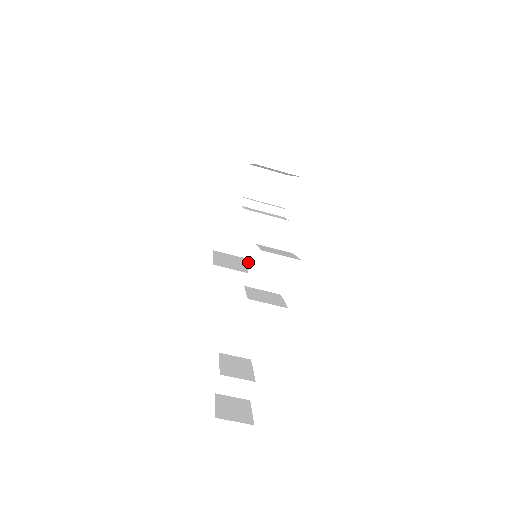
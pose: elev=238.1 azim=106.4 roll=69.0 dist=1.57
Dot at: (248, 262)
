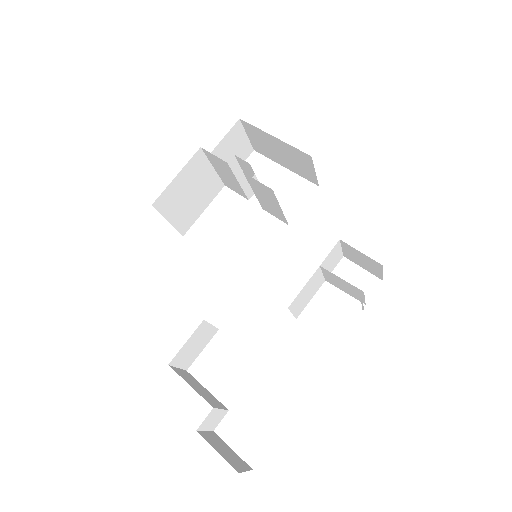
Dot at: occluded
